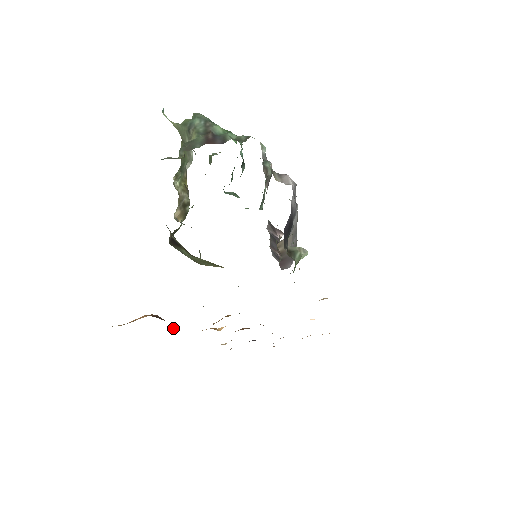
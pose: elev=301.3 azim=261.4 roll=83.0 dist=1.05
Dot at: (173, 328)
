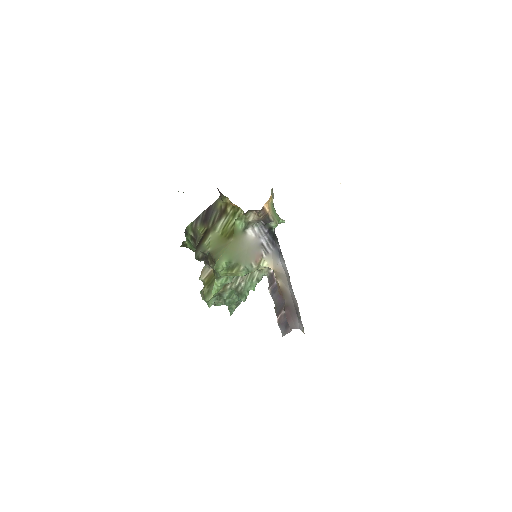
Dot at: occluded
